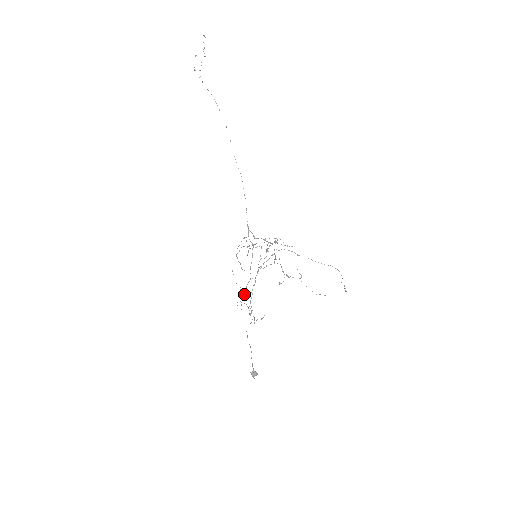
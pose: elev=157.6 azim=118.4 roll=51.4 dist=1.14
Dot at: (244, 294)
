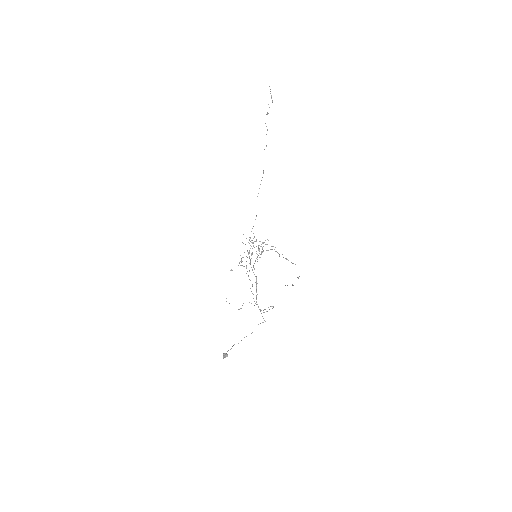
Dot at: (251, 291)
